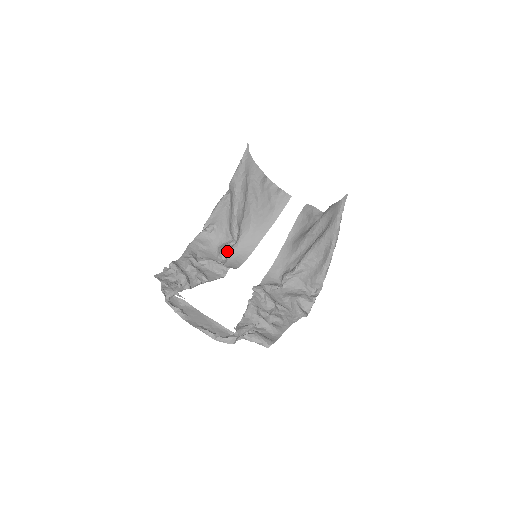
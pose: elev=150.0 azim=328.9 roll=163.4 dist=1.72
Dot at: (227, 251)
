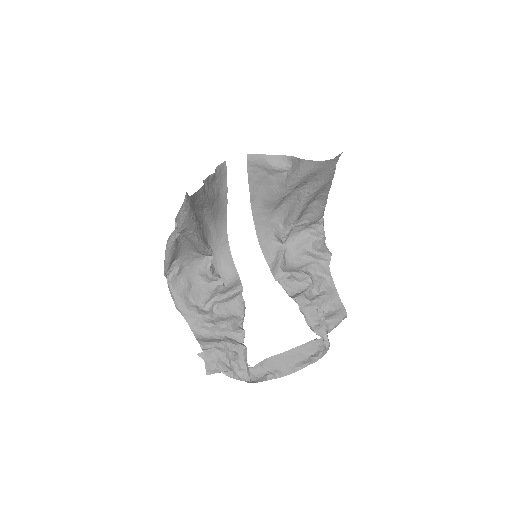
Dot at: (212, 269)
